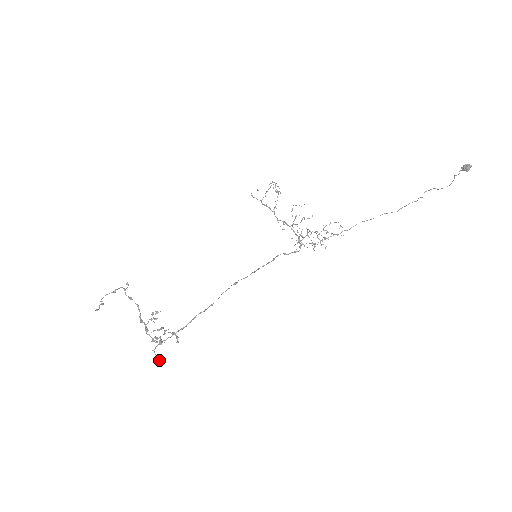
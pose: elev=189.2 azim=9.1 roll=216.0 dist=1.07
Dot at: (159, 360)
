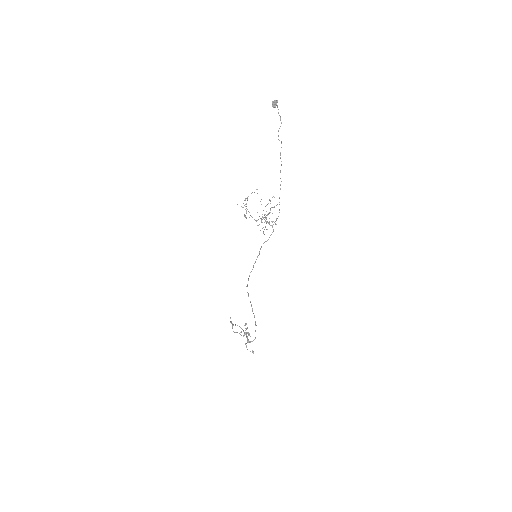
Dot at: (252, 352)
